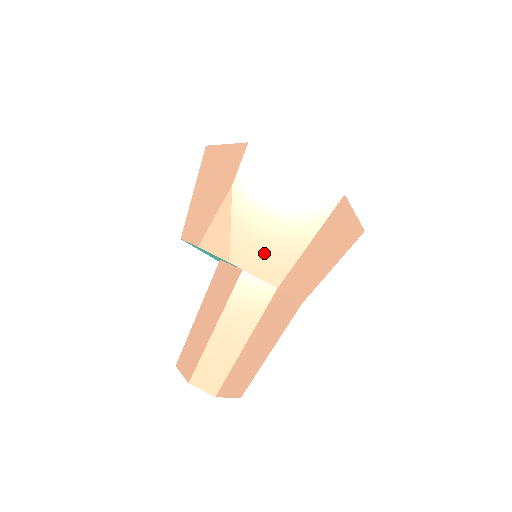
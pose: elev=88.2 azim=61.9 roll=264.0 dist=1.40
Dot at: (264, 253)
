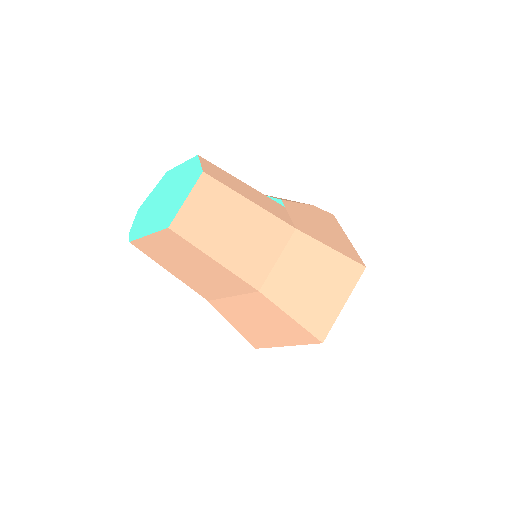
Dot at: (304, 221)
